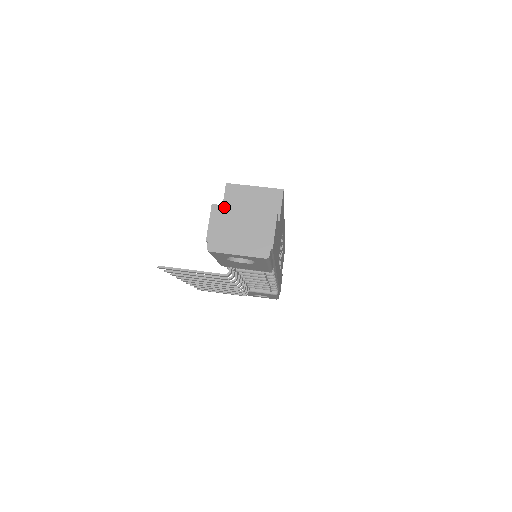
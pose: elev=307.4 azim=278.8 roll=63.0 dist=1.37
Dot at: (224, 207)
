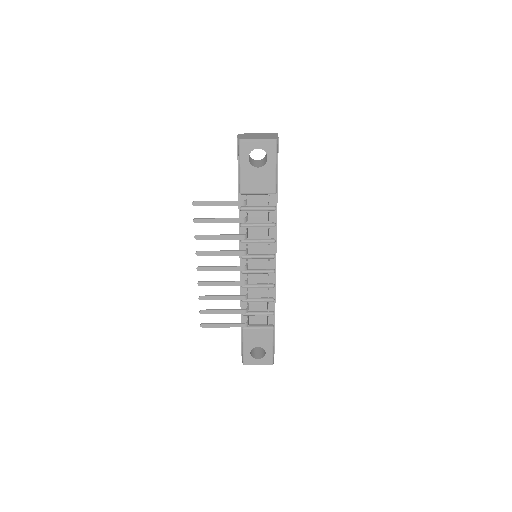
Dot at: (245, 134)
